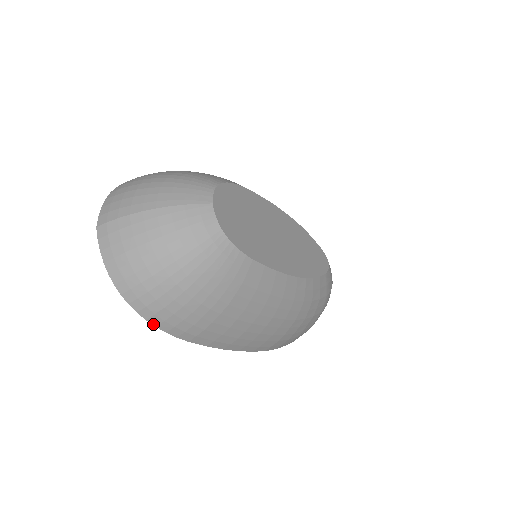
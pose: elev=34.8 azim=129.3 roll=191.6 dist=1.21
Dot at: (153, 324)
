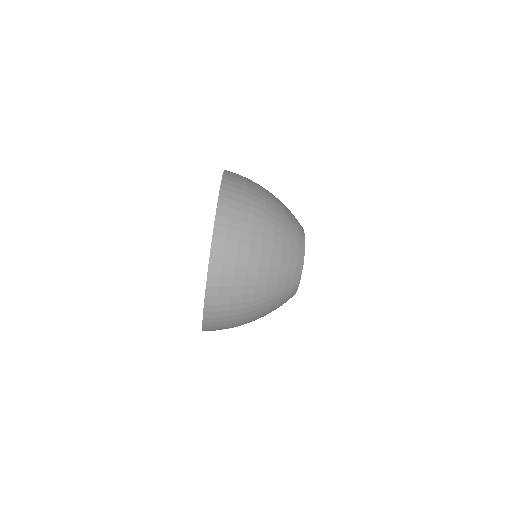
Dot at: (203, 328)
